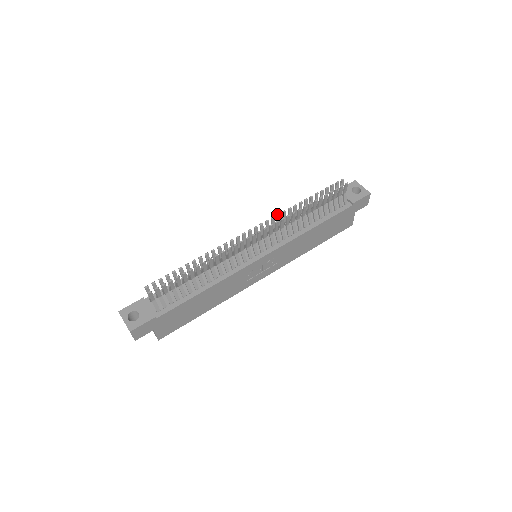
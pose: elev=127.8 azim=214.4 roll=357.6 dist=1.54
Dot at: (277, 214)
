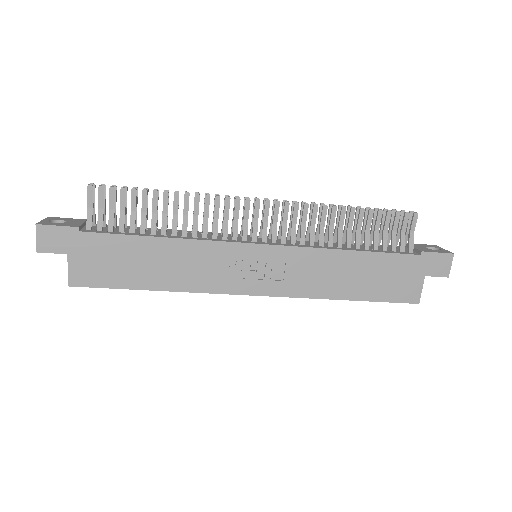
Dot at: (302, 201)
